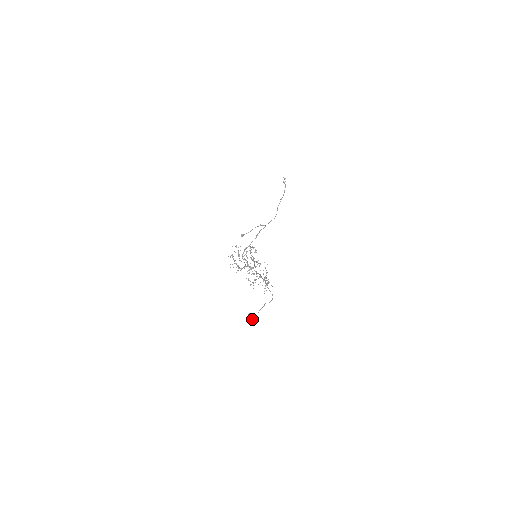
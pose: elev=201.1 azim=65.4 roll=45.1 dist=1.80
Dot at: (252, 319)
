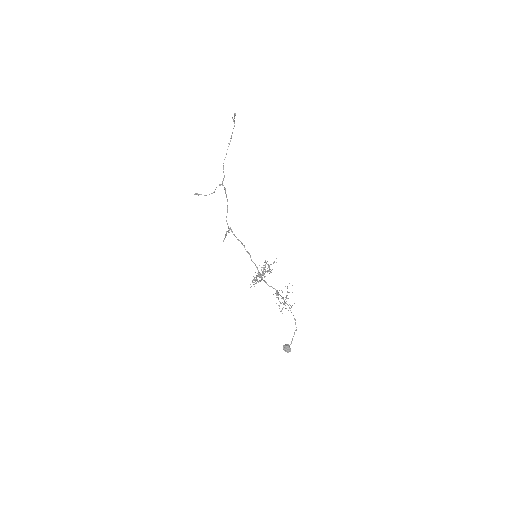
Dot at: (288, 352)
